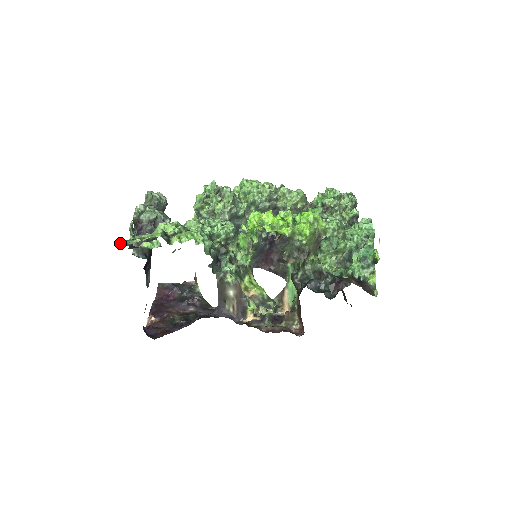
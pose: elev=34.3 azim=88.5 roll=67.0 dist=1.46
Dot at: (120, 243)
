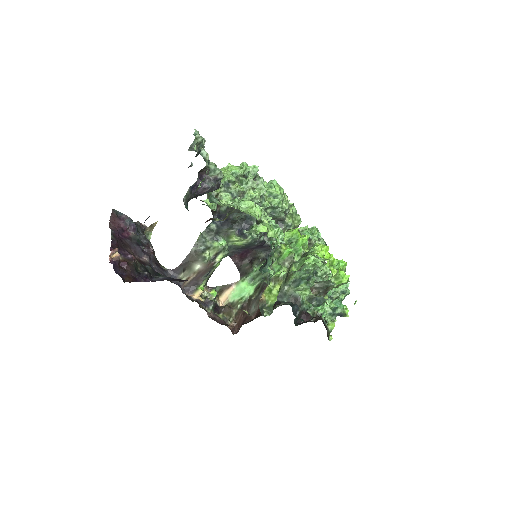
Dot at: occluded
